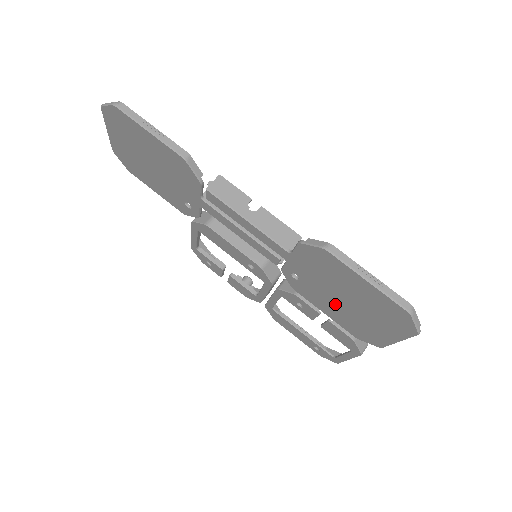
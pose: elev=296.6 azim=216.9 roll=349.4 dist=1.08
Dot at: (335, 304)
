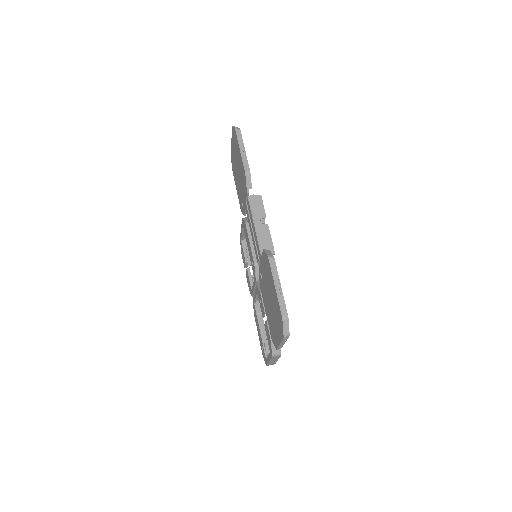
Dot at: (268, 304)
